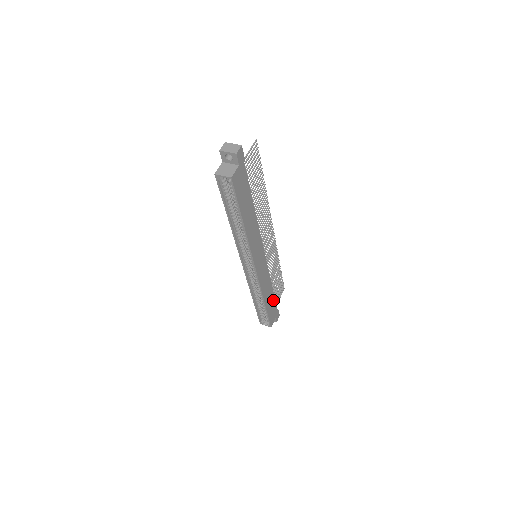
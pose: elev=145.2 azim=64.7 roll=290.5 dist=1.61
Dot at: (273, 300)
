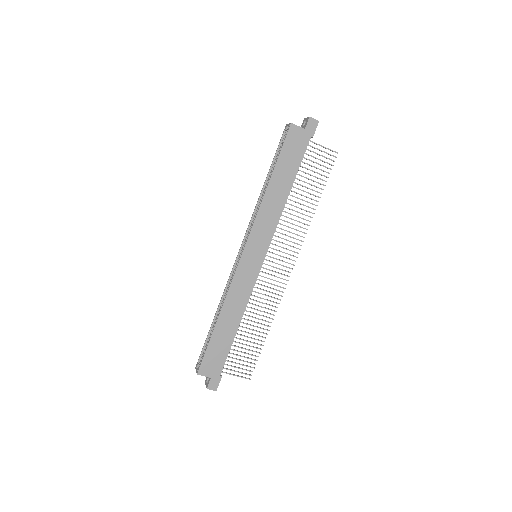
Dot at: (228, 345)
